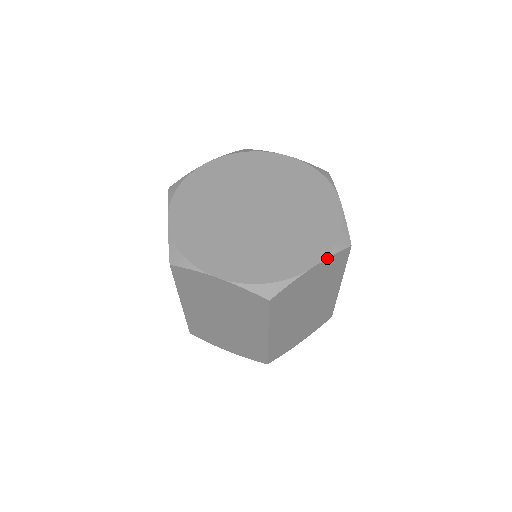
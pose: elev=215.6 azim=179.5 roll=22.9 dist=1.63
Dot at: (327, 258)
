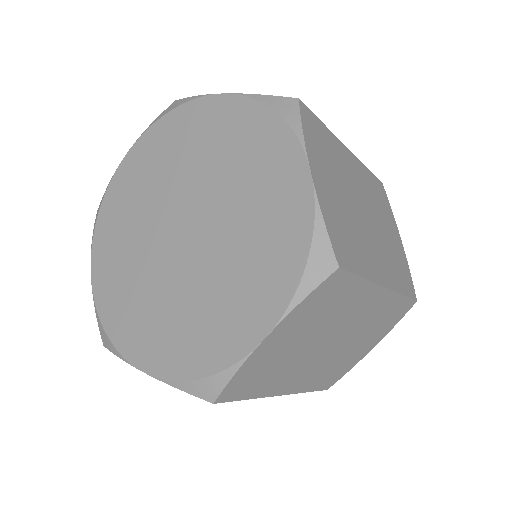
Dot at: (165, 382)
